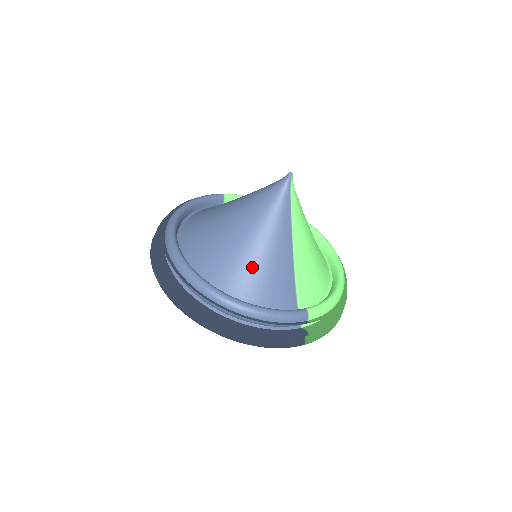
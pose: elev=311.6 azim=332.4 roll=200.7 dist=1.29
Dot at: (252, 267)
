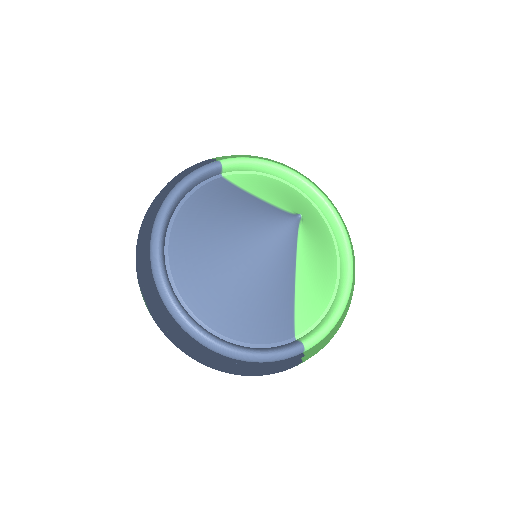
Dot at: (247, 308)
